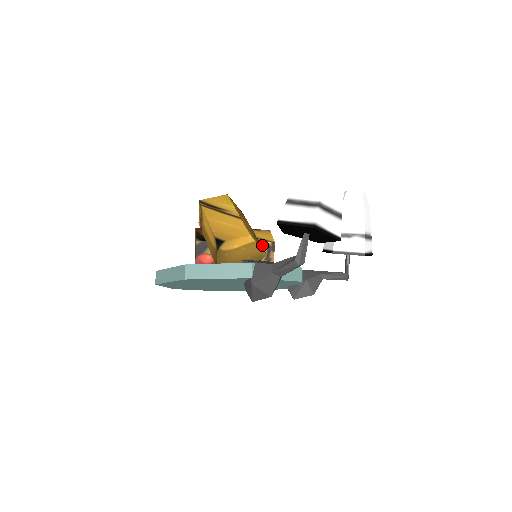
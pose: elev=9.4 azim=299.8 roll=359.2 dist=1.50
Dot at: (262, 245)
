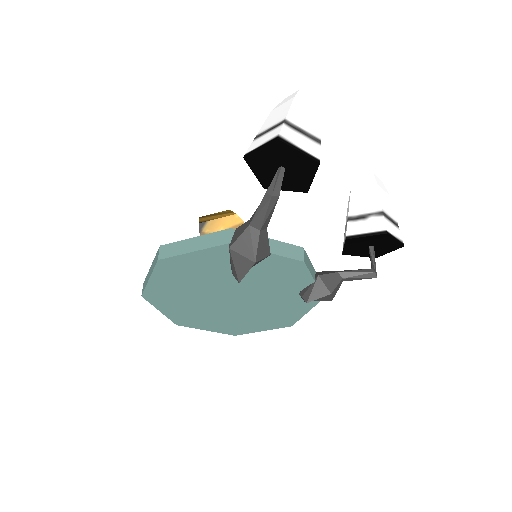
Dot at: occluded
